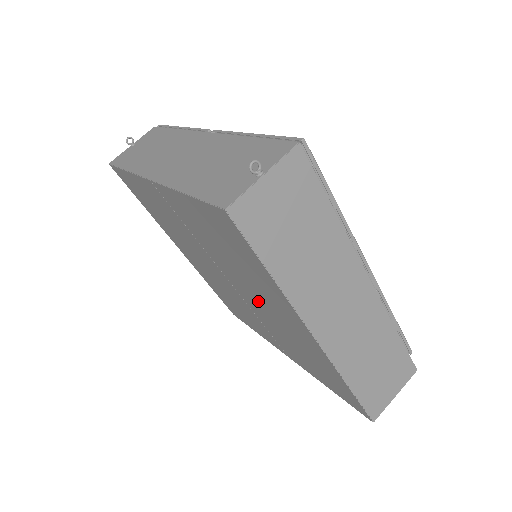
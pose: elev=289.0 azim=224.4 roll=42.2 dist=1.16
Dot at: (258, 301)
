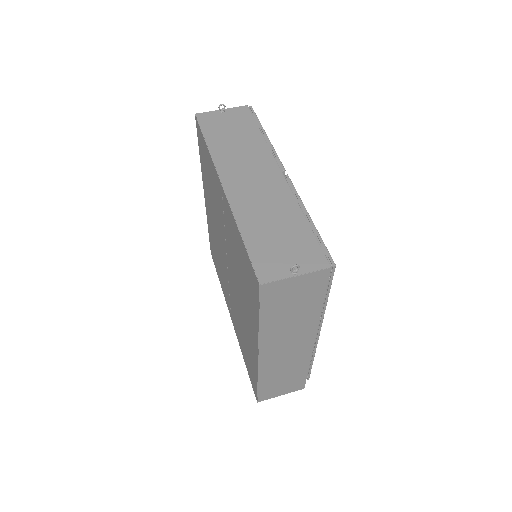
Dot at: (238, 296)
